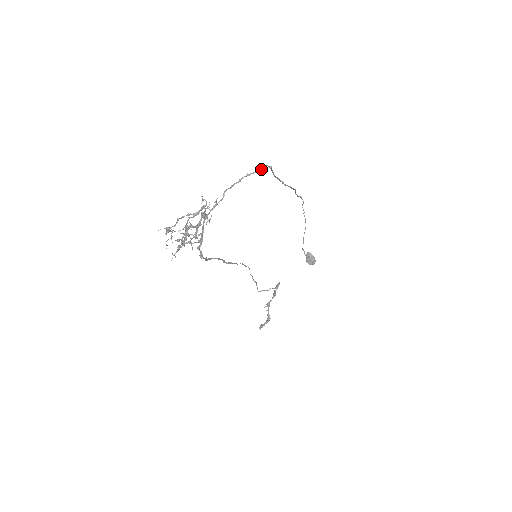
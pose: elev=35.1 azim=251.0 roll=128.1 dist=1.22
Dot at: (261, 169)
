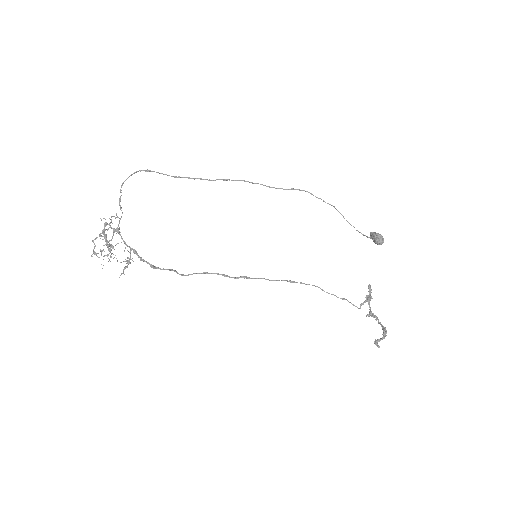
Dot at: (131, 175)
